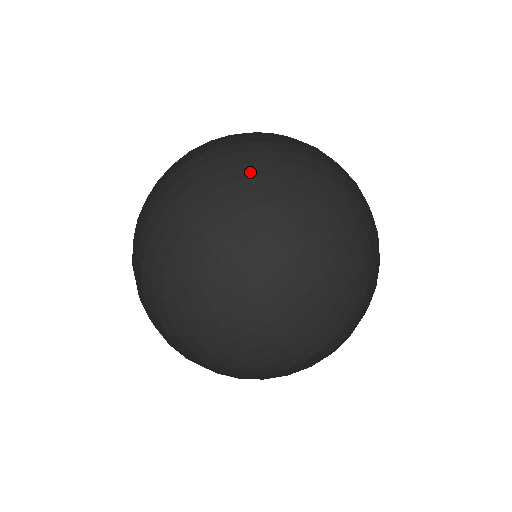
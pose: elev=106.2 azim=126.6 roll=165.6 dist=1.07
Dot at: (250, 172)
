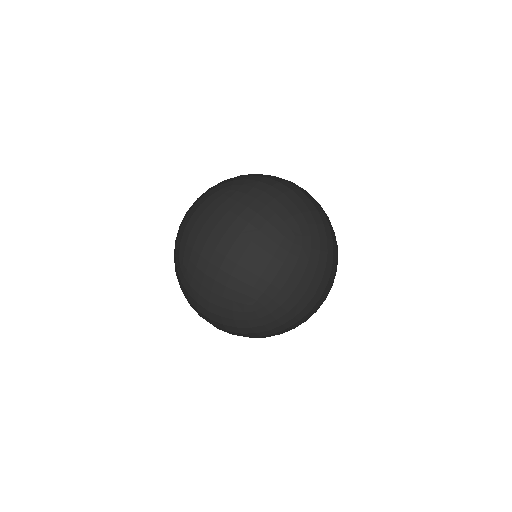
Dot at: (262, 221)
